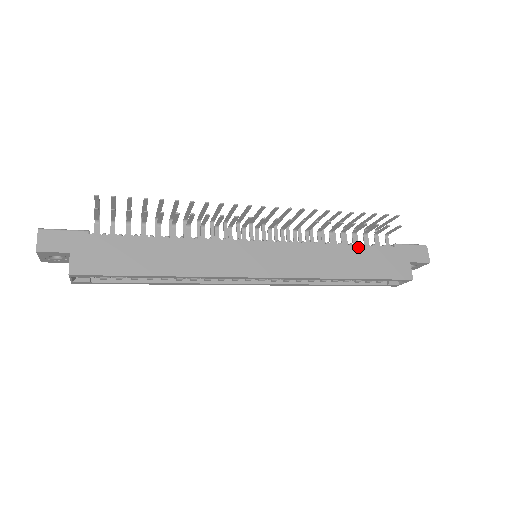
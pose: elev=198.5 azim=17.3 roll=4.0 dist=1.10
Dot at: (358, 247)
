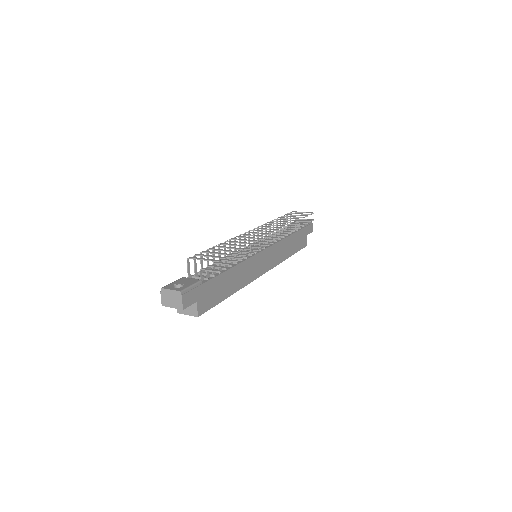
Dot at: (294, 235)
